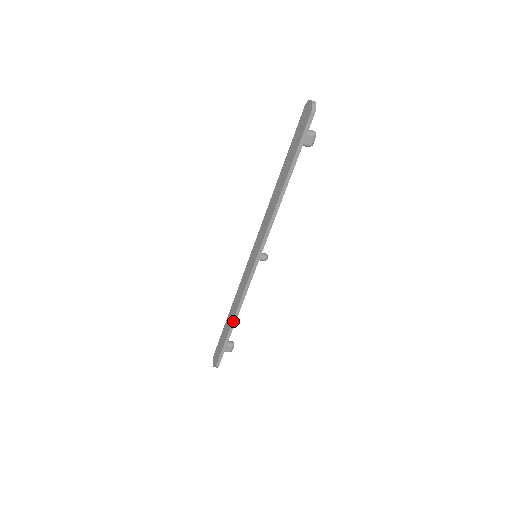
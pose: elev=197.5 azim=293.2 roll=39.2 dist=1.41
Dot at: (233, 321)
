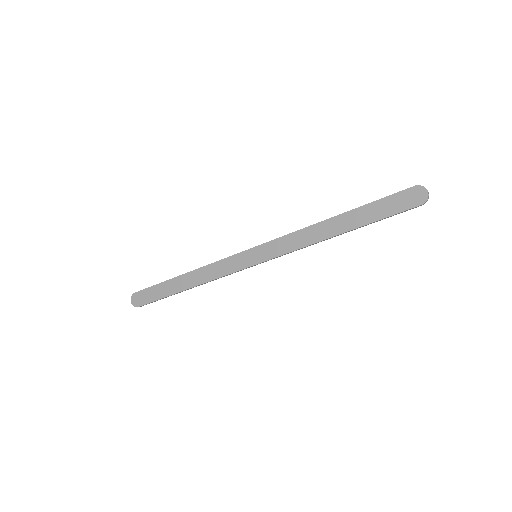
Dot at: occluded
